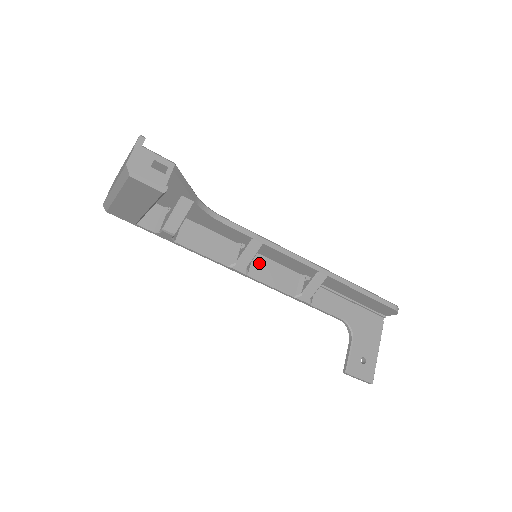
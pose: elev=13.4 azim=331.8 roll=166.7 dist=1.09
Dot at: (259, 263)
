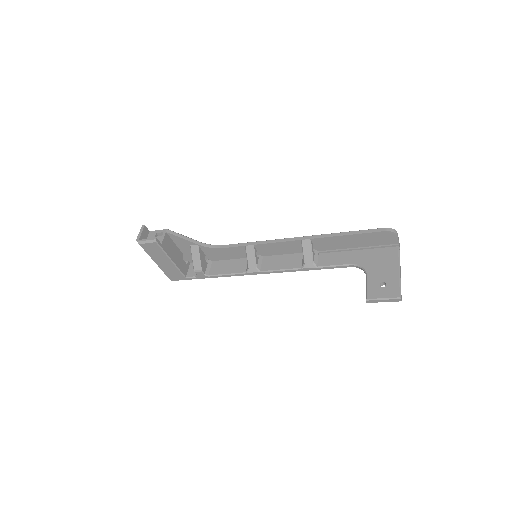
Dot at: (268, 261)
